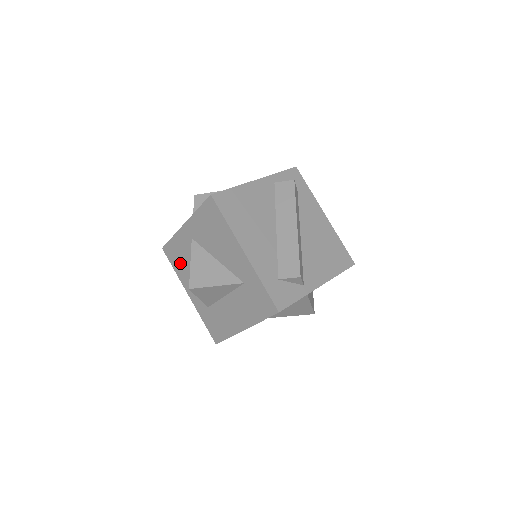
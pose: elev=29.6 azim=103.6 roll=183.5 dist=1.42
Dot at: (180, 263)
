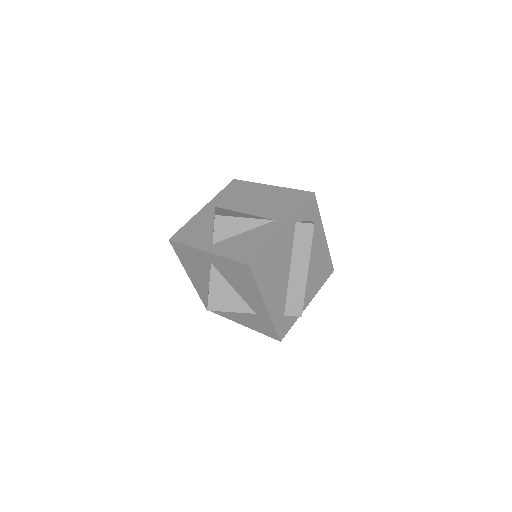
Dot at: (188, 261)
